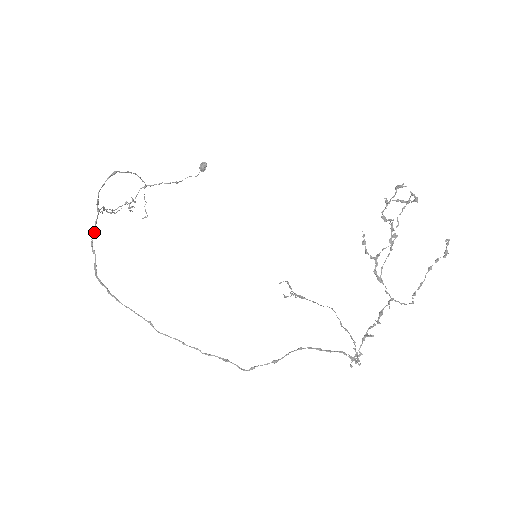
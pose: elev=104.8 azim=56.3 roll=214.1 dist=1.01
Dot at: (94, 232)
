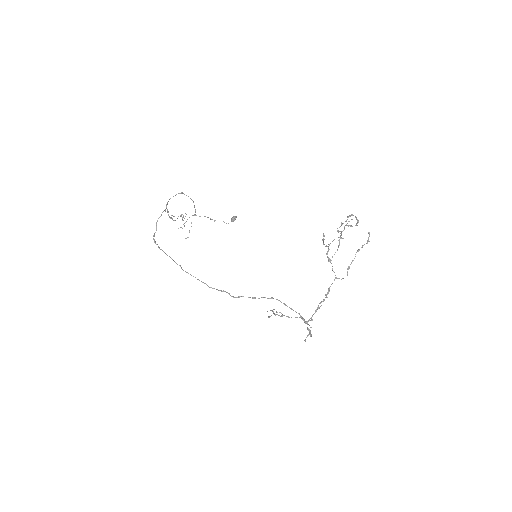
Dot at: (160, 216)
